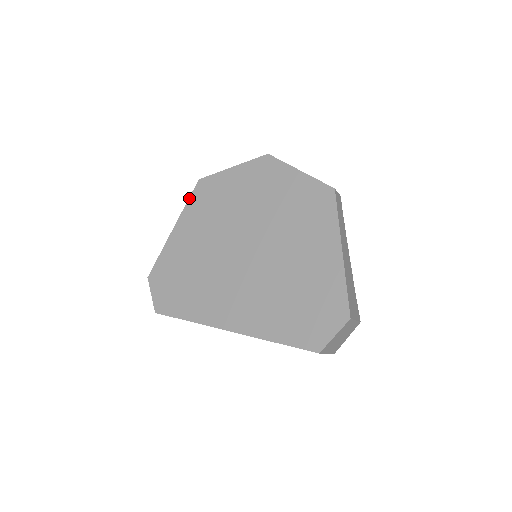
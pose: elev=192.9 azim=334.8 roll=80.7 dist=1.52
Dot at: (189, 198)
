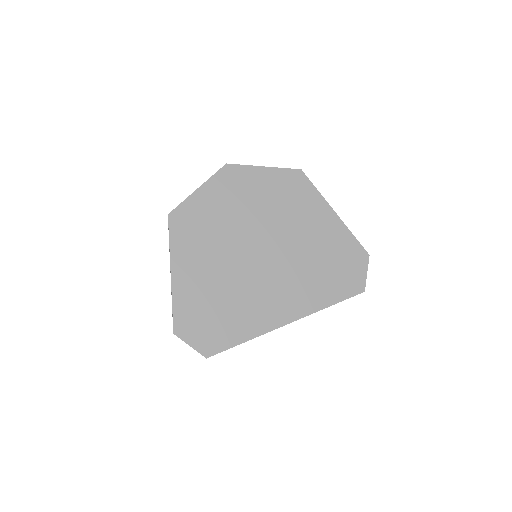
Dot at: (169, 236)
